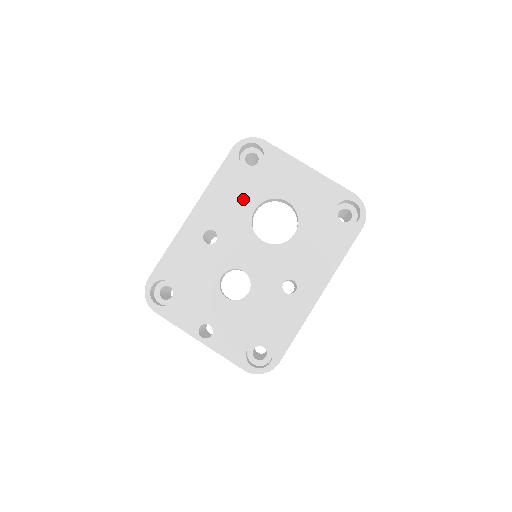
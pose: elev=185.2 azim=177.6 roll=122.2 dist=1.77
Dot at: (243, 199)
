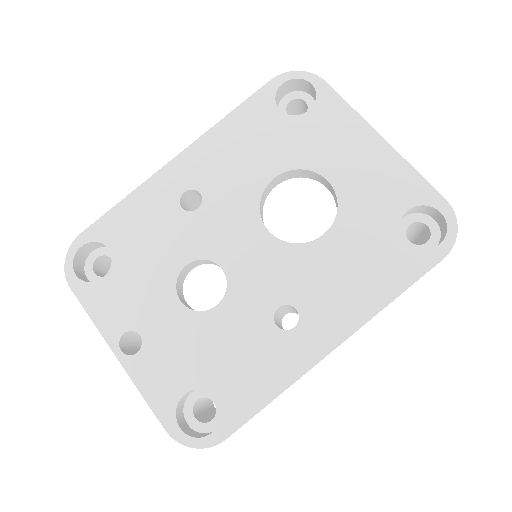
Dot at: (260, 158)
